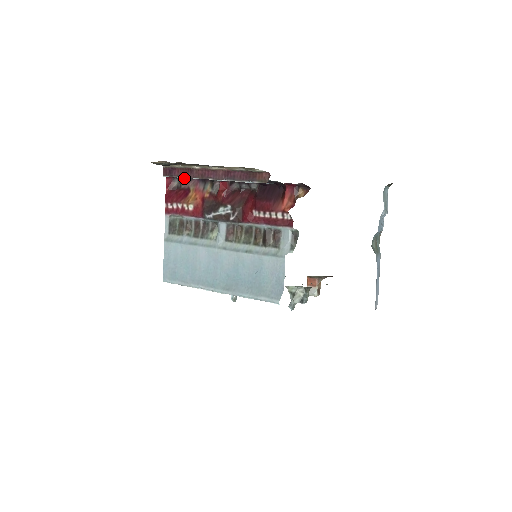
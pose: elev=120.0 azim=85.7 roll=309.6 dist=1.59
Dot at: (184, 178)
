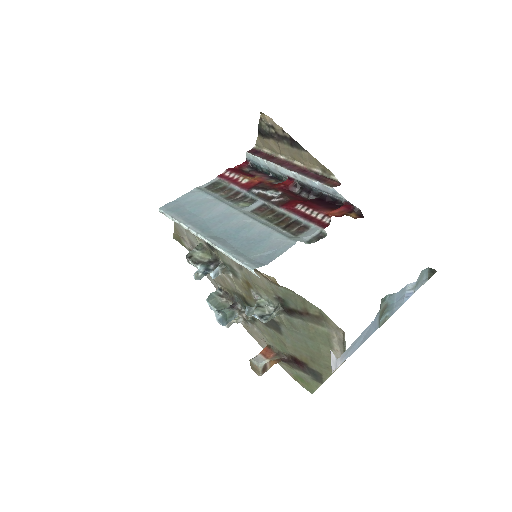
Dot at: (257, 171)
